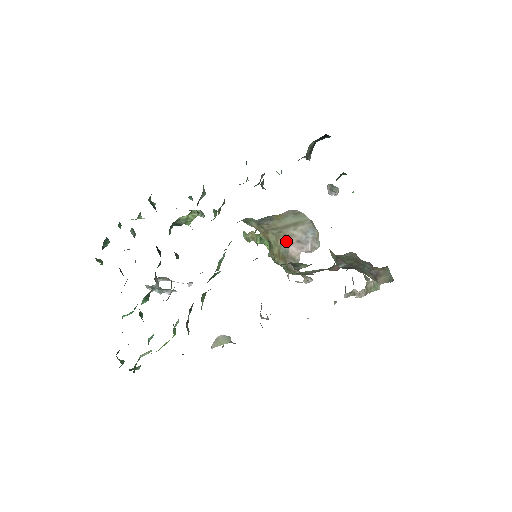
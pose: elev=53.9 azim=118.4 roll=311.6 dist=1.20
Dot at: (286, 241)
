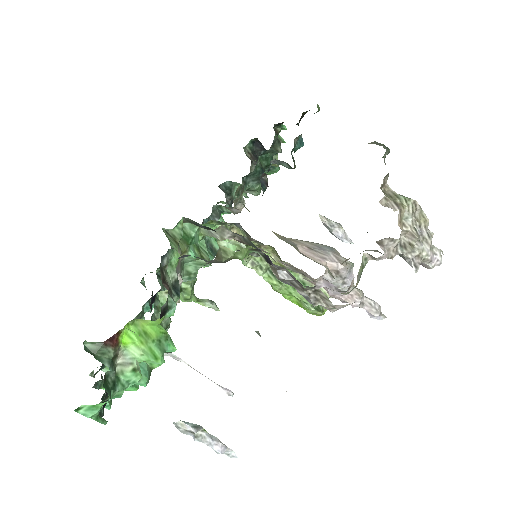
Dot at: (287, 240)
